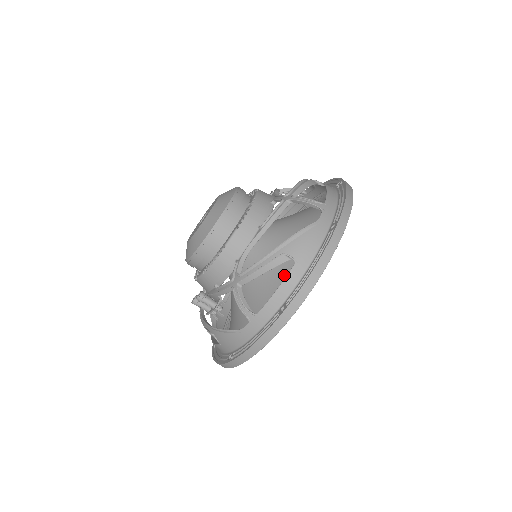
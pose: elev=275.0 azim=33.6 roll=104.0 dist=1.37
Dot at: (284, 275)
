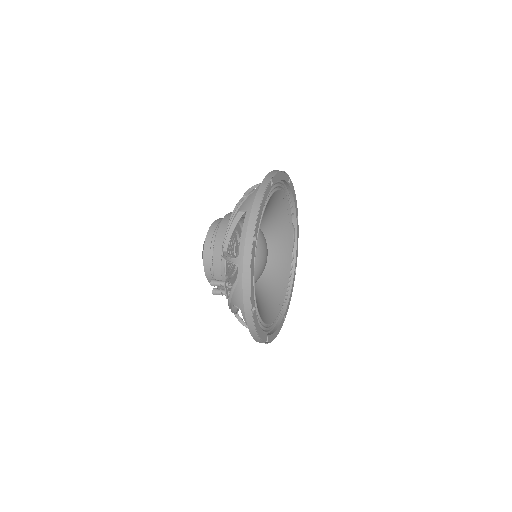
Dot at: occluded
